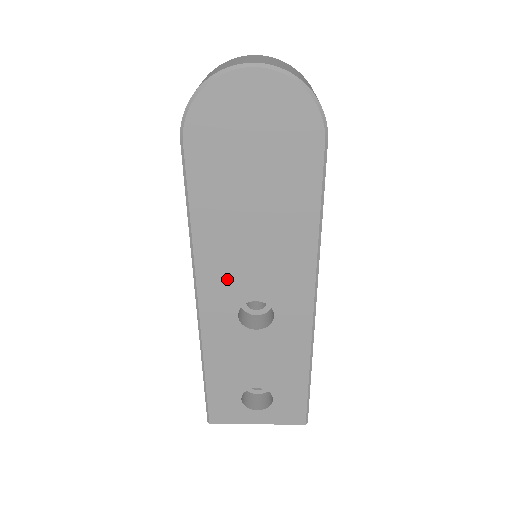
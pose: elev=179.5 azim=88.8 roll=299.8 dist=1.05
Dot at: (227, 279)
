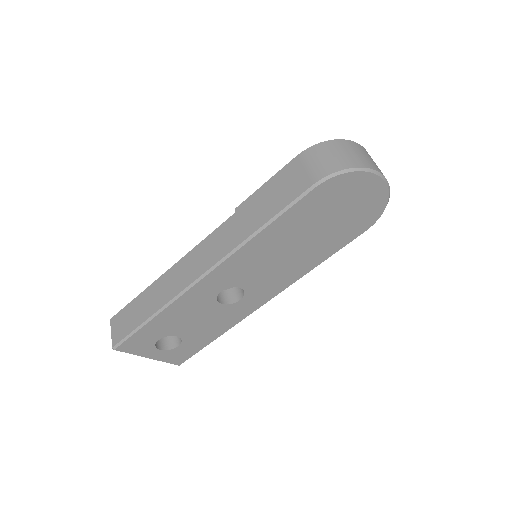
Dot at: (242, 269)
